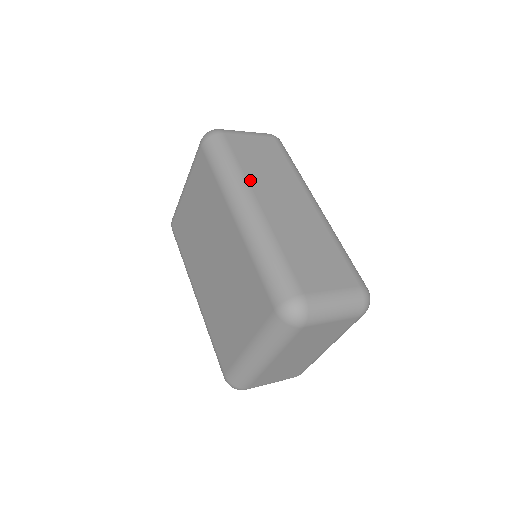
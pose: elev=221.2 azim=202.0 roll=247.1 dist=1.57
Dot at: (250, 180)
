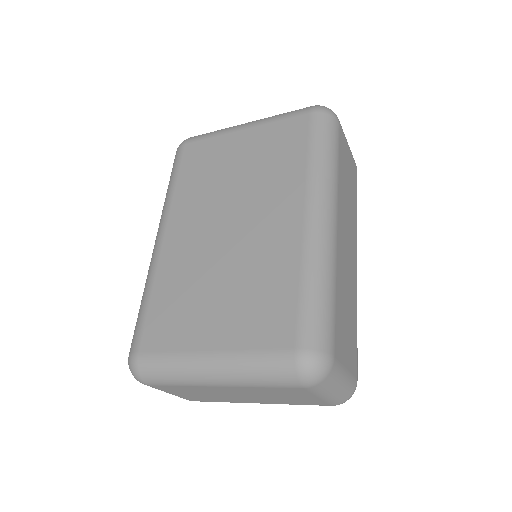
Dot at: (339, 192)
